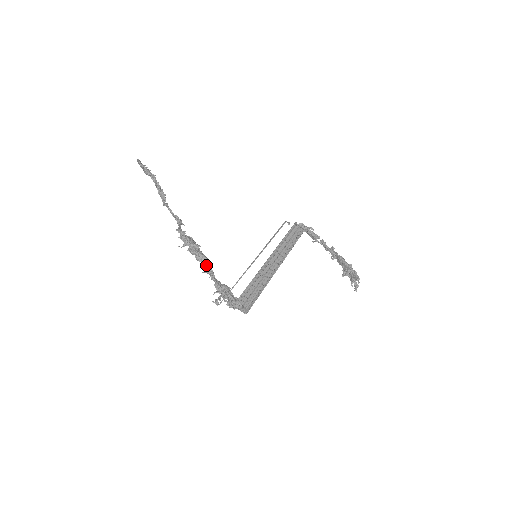
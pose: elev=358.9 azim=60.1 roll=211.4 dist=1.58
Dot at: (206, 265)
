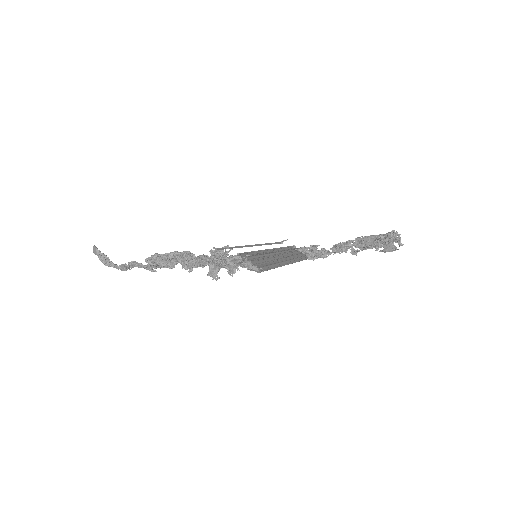
Dot at: (190, 255)
